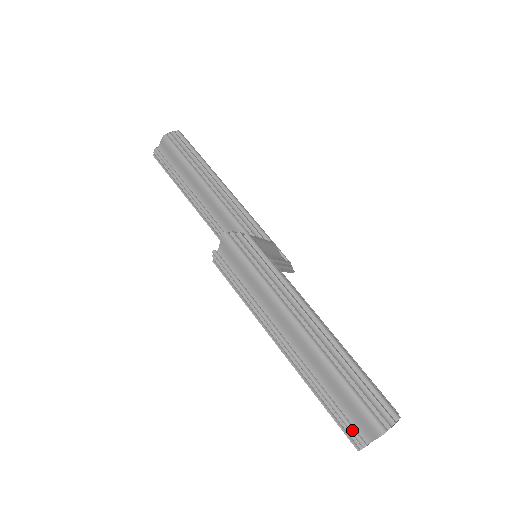
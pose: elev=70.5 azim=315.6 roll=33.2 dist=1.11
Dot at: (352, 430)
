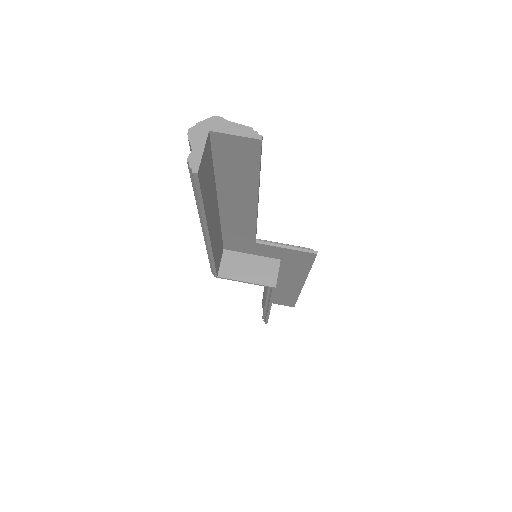
Dot at: occluded
